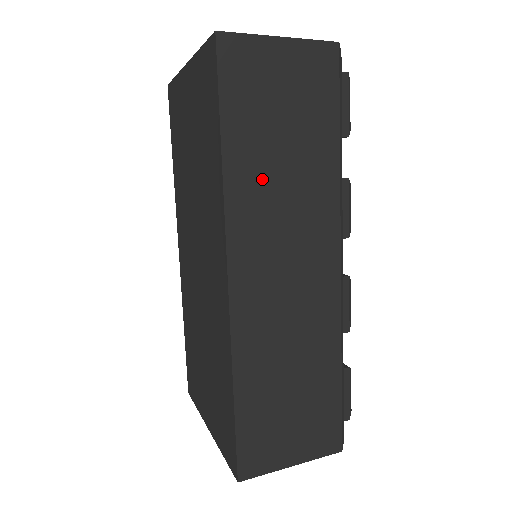
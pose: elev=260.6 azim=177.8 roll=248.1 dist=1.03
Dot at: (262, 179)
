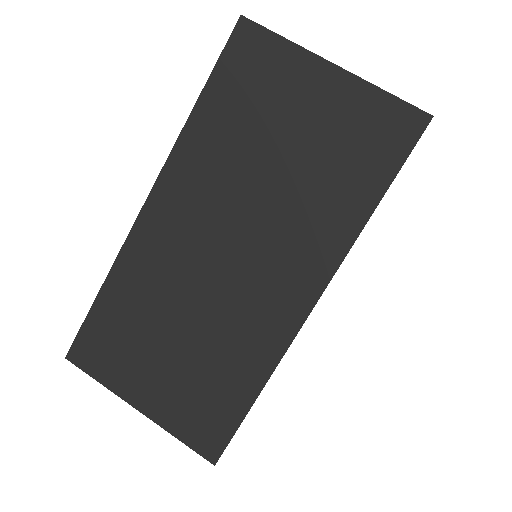
Dot at: occluded
